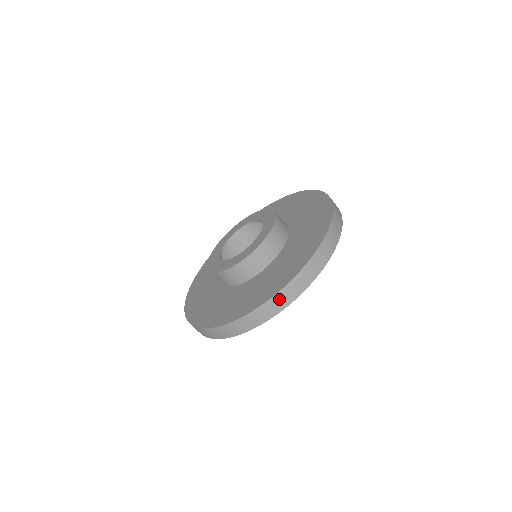
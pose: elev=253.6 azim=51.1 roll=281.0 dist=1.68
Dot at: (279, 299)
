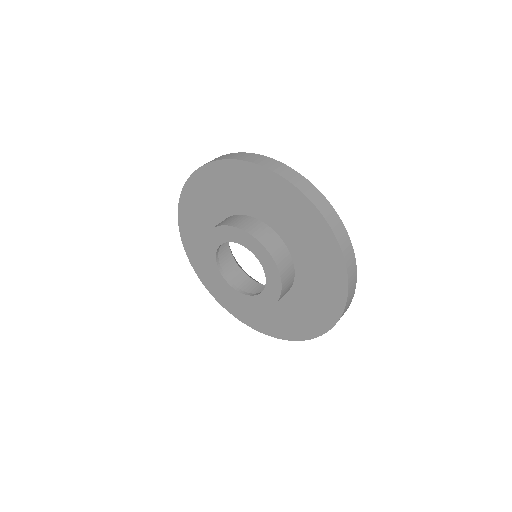
Dot at: (350, 270)
